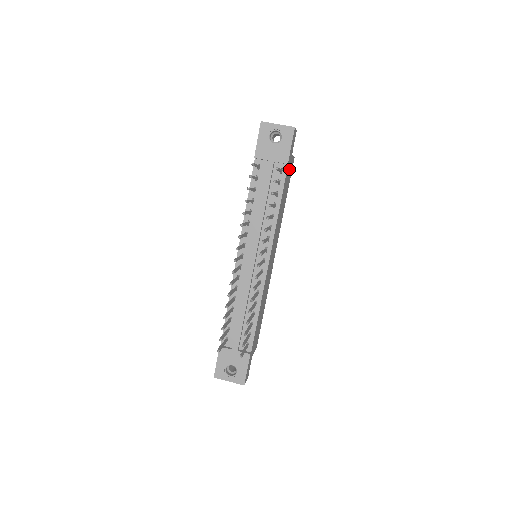
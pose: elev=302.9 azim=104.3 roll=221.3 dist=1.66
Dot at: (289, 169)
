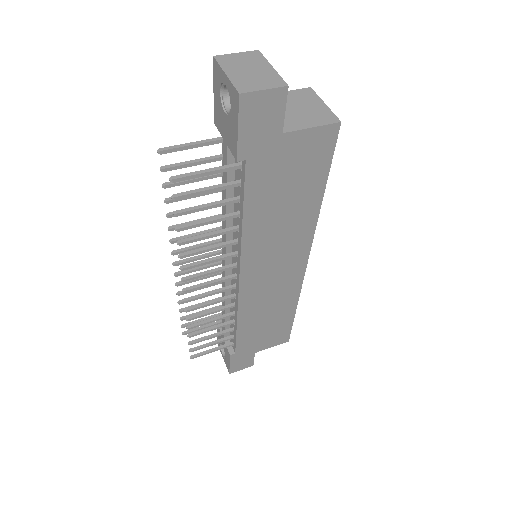
Dot at: (285, 156)
